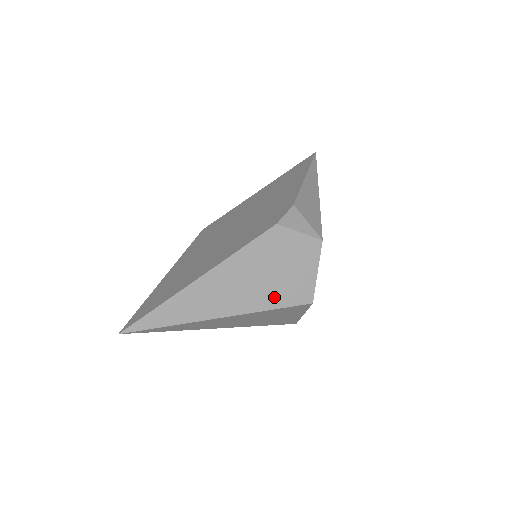
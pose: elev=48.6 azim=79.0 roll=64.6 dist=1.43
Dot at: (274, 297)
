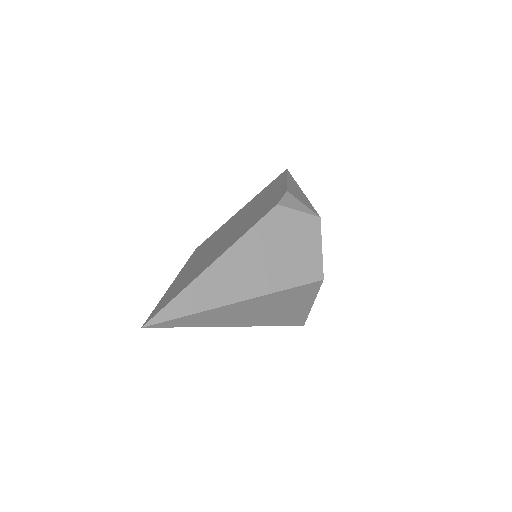
Dot at: (287, 276)
